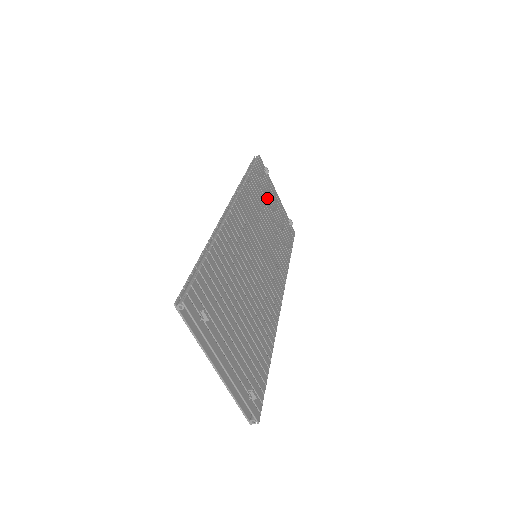
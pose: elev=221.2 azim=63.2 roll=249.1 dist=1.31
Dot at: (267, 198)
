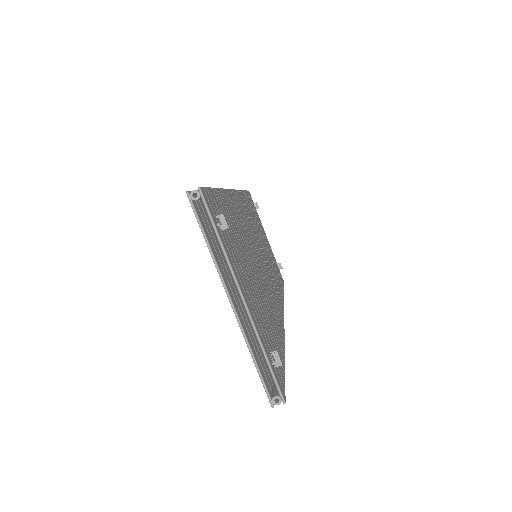
Dot at: (259, 226)
